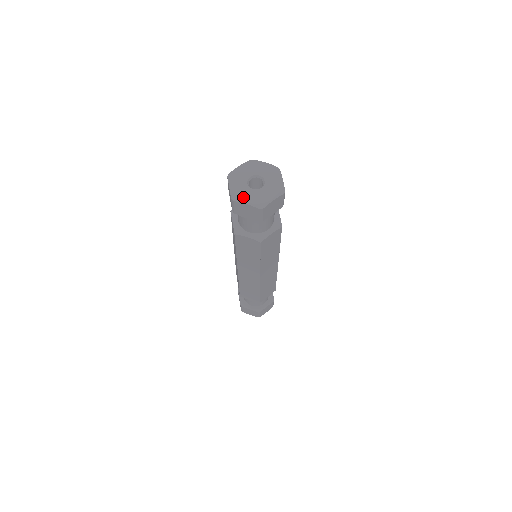
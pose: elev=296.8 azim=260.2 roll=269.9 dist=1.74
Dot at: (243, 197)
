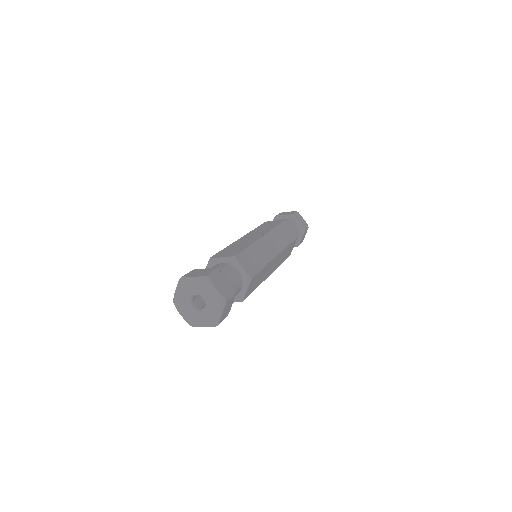
Dot at: (181, 308)
